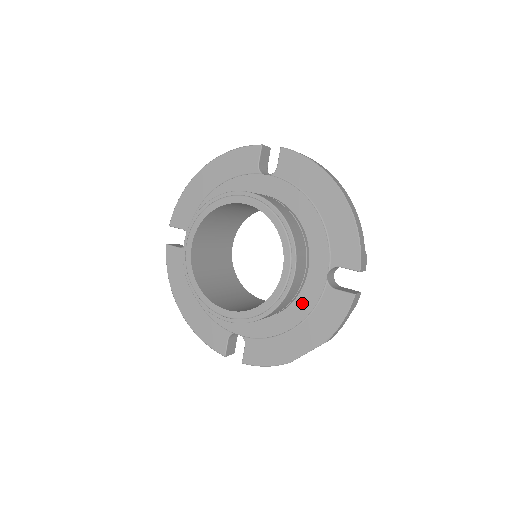
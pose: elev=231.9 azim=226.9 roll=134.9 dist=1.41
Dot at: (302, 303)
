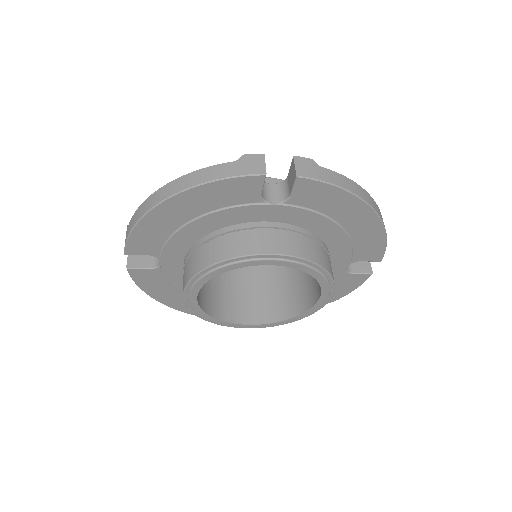
Dot at: occluded
